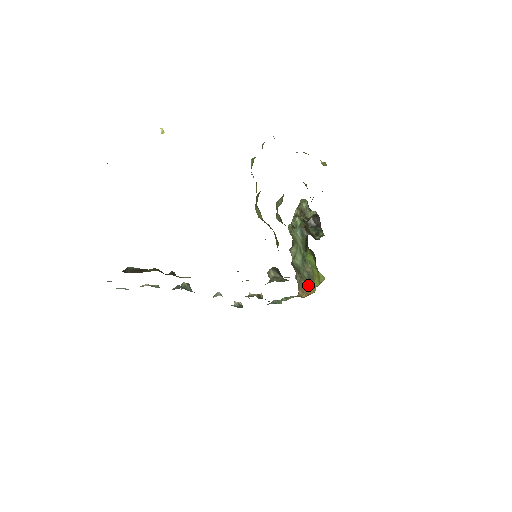
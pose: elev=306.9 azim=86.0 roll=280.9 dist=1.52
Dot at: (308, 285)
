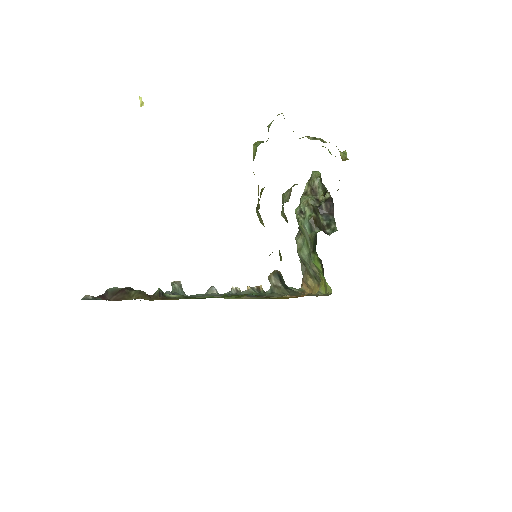
Dot at: (313, 282)
